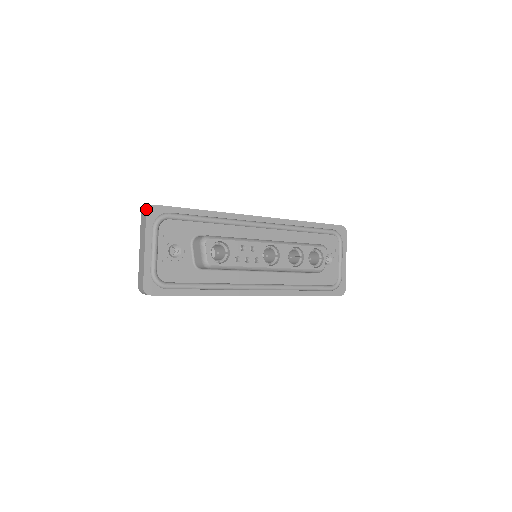
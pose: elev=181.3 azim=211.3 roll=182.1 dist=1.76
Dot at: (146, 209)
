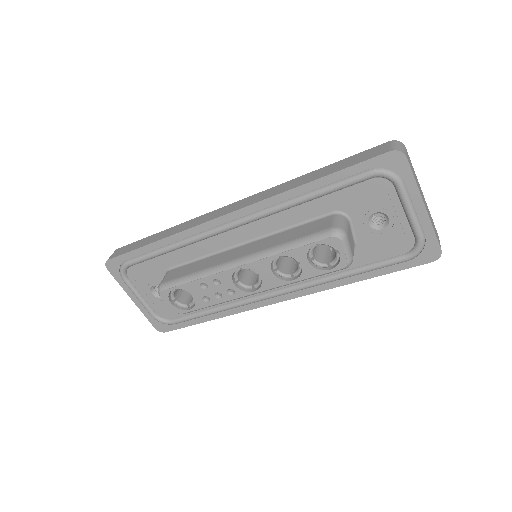
Dot at: (106, 266)
